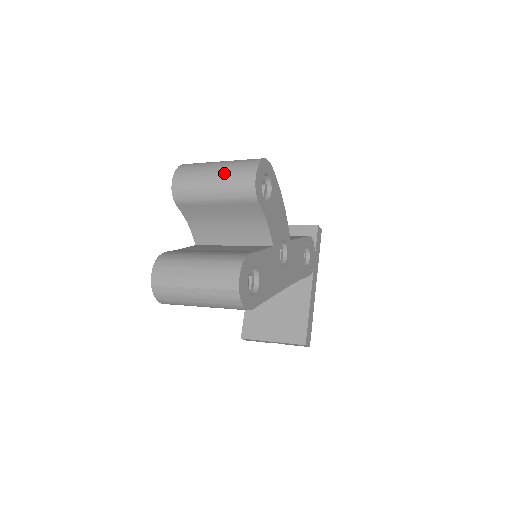
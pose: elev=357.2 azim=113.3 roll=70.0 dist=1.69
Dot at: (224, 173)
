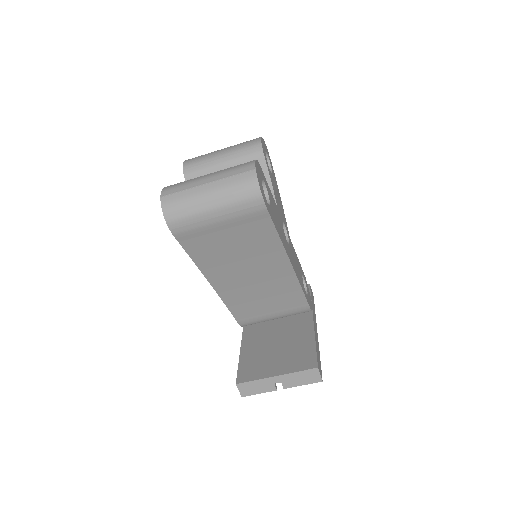
Dot at: (232, 146)
